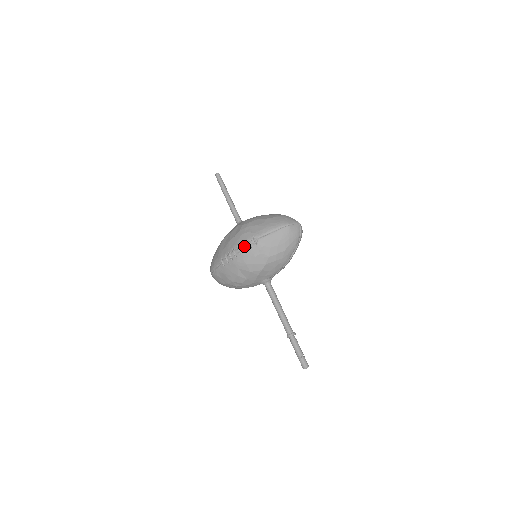
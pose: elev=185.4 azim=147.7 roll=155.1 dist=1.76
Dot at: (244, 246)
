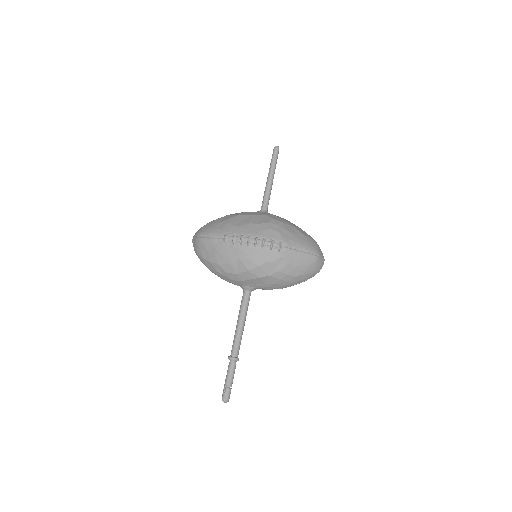
Dot at: (265, 242)
